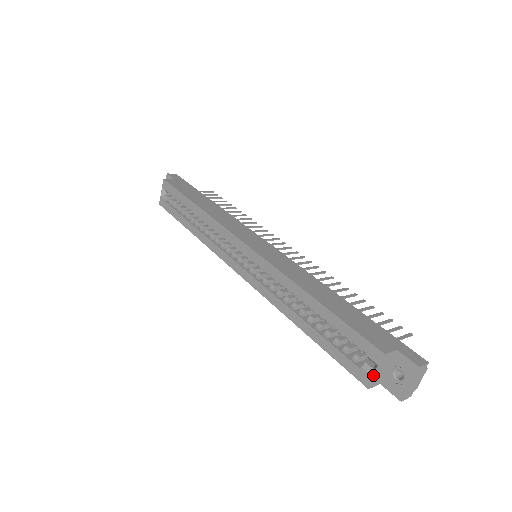
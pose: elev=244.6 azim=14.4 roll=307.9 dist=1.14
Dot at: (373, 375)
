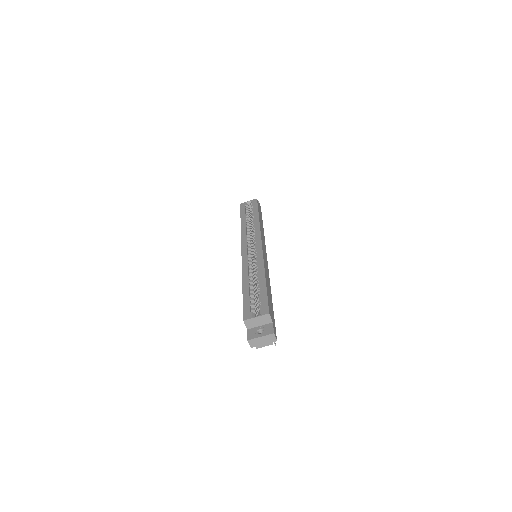
Dot at: (253, 317)
